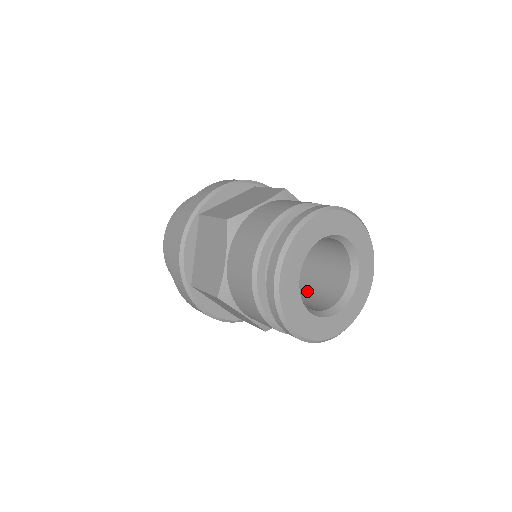
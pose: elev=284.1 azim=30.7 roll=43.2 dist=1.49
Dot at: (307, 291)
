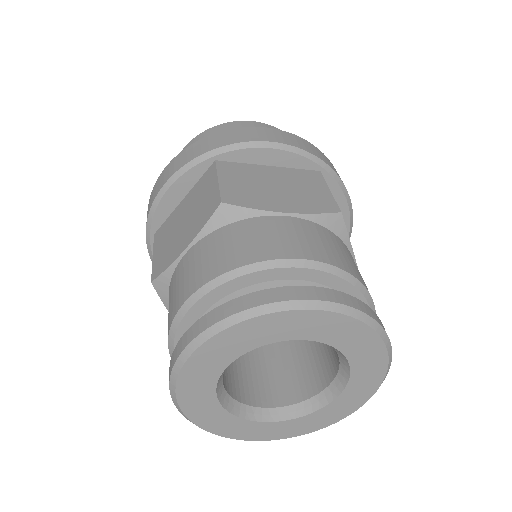
Dot at: (269, 352)
